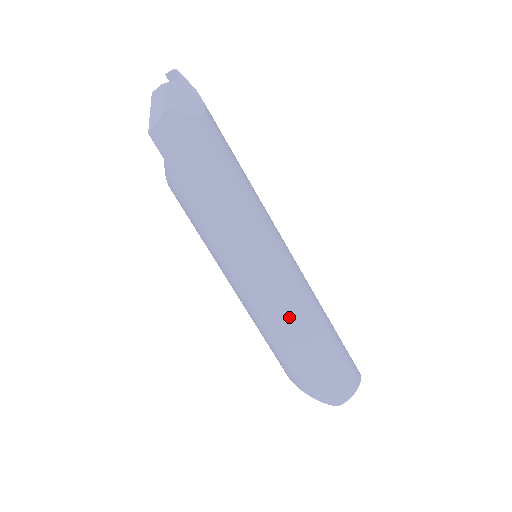
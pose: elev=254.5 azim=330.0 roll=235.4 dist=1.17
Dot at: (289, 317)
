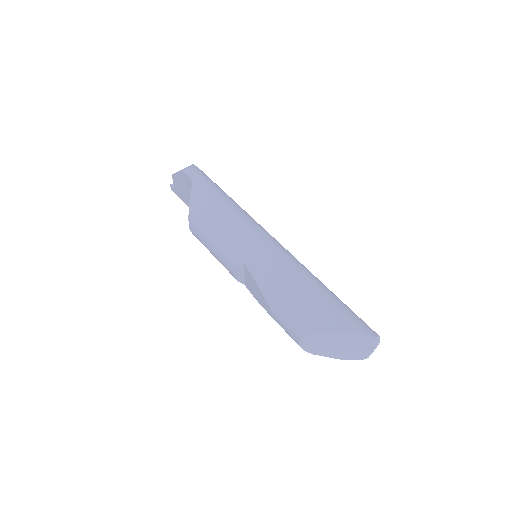
Dot at: (304, 268)
